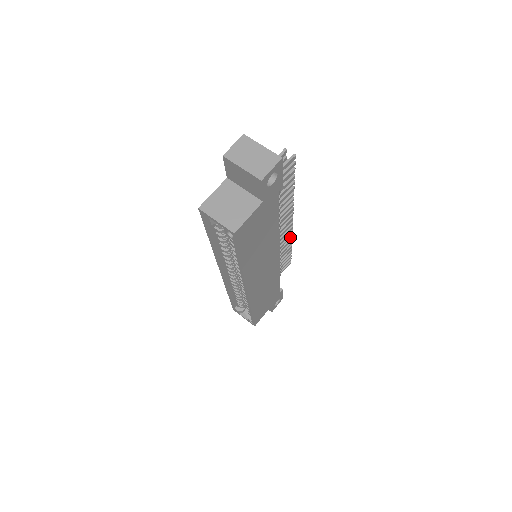
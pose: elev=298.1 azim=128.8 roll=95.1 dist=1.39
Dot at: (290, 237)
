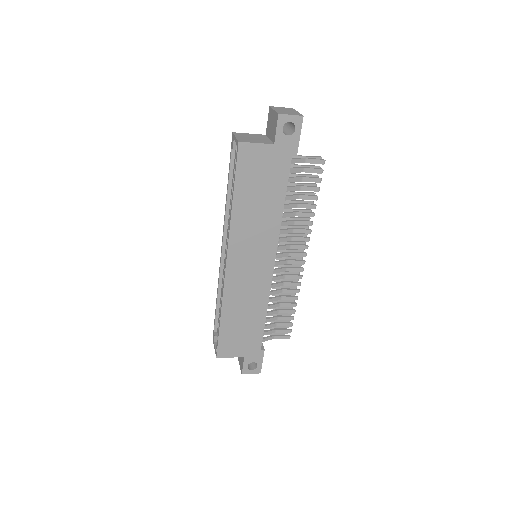
Dot at: (297, 284)
